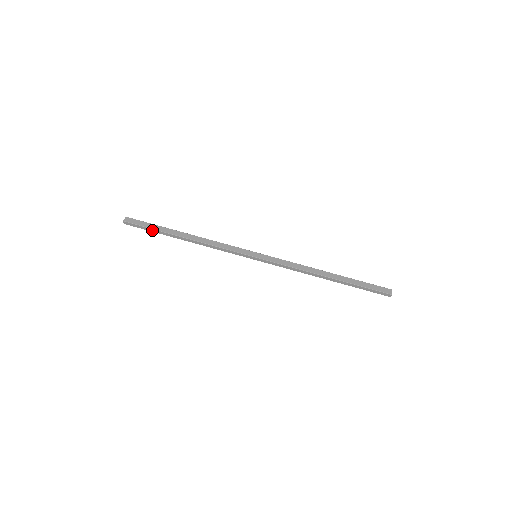
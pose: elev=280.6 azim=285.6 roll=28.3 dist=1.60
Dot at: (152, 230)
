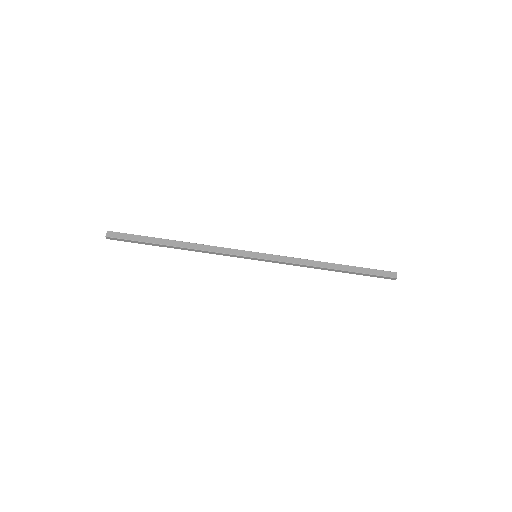
Dot at: (140, 242)
